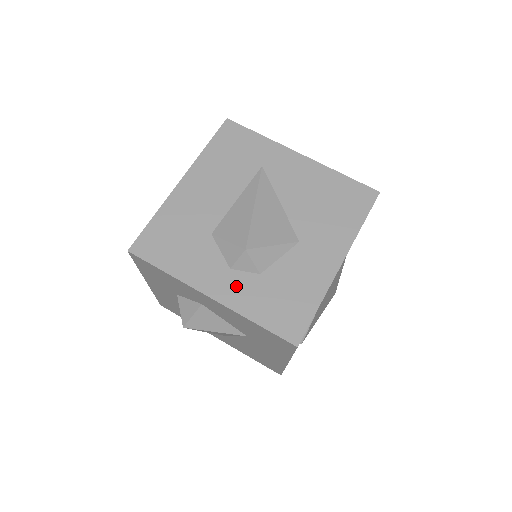
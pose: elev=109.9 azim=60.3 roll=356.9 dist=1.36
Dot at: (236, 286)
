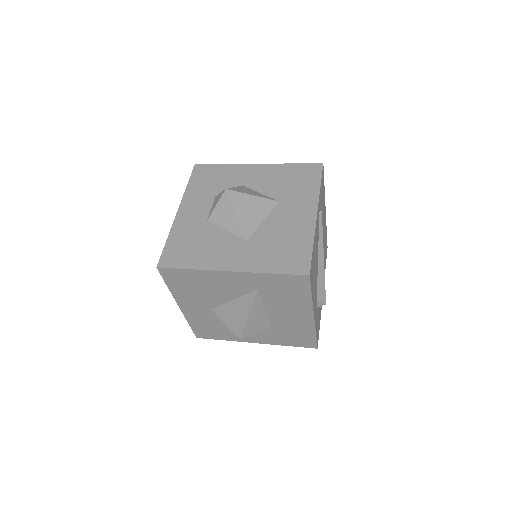
Dot at: occluded
